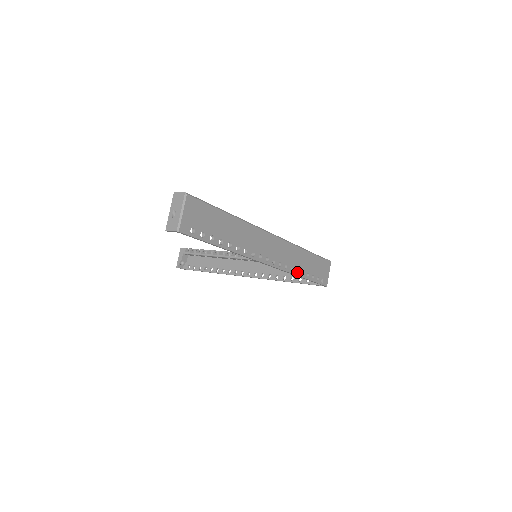
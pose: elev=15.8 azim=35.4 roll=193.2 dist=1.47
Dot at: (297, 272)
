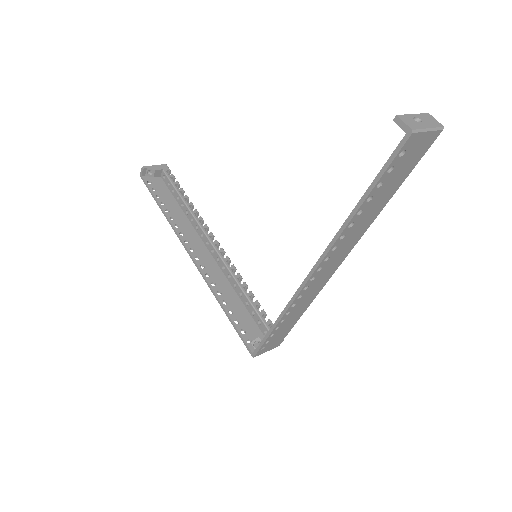
Dot at: (285, 314)
